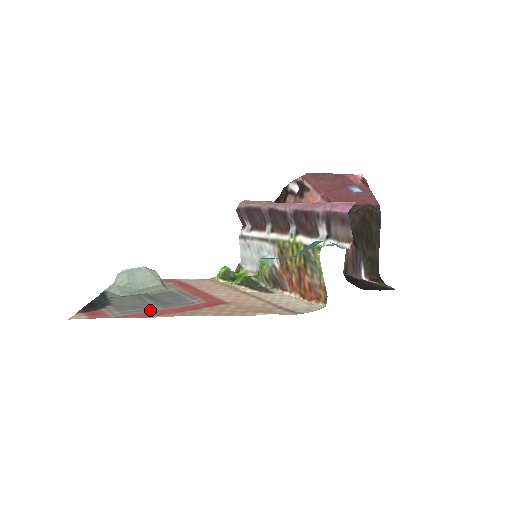
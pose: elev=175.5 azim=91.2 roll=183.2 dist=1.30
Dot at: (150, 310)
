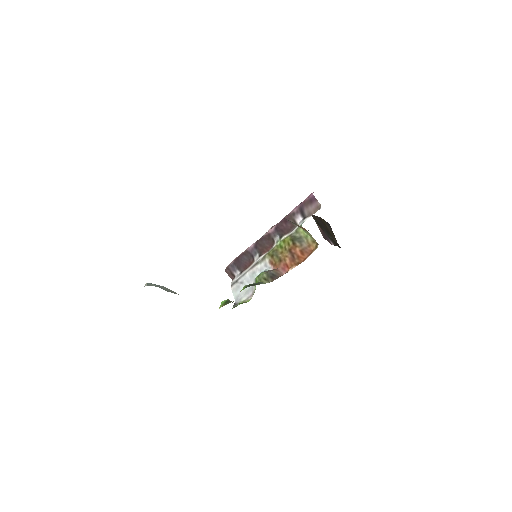
Dot at: occluded
